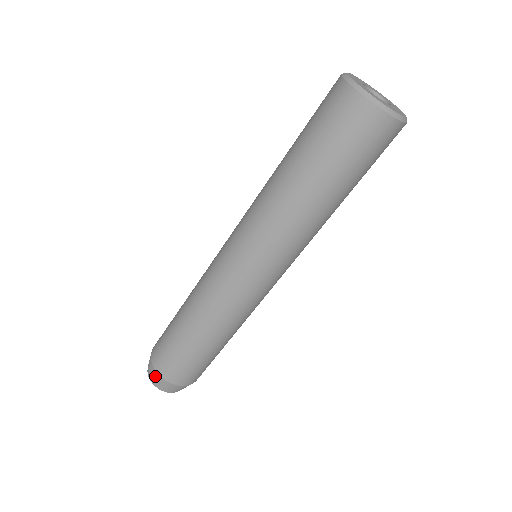
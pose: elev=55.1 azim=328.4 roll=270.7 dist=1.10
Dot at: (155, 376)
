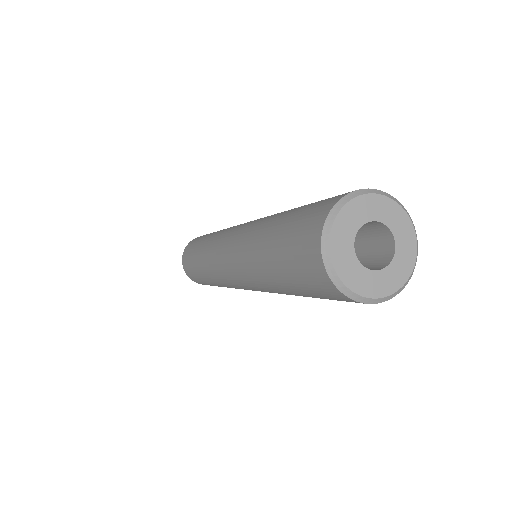
Dot at: occluded
